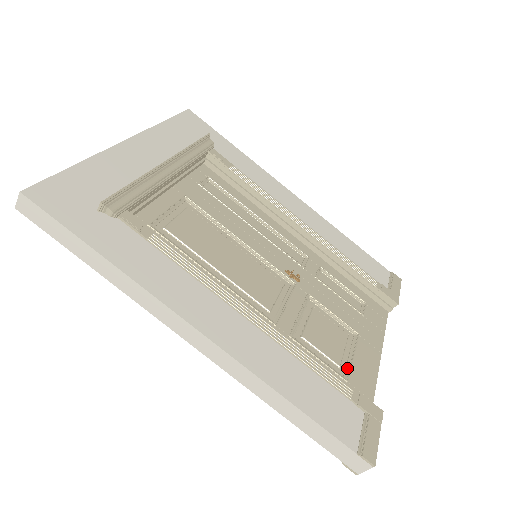
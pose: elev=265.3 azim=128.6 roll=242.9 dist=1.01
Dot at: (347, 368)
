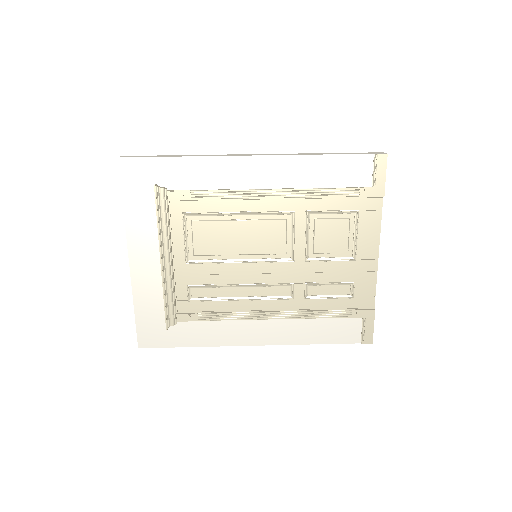
Dot at: (354, 221)
